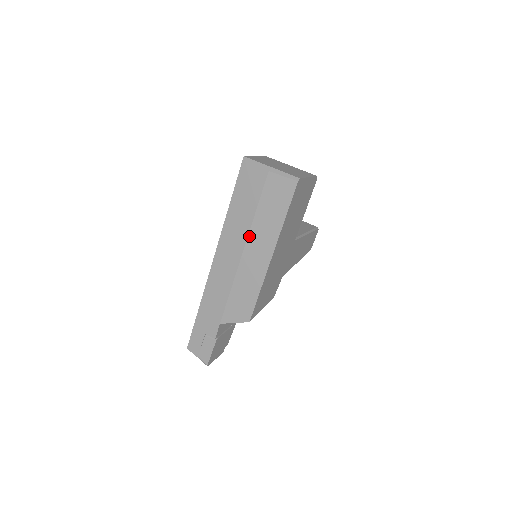
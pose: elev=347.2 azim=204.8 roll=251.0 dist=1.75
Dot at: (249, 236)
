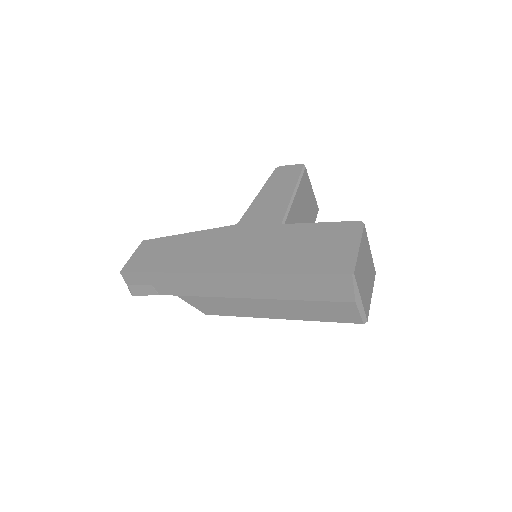
Dot at: (277, 300)
